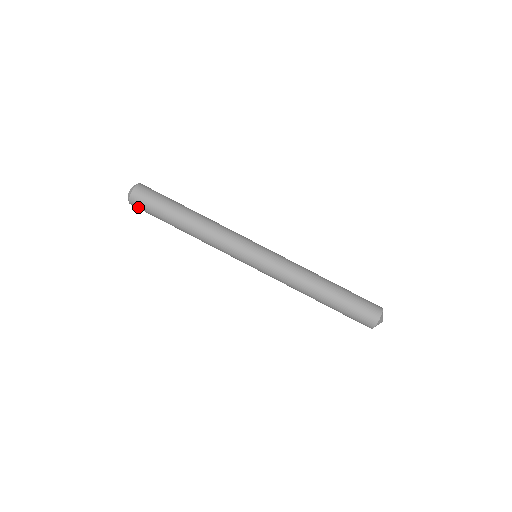
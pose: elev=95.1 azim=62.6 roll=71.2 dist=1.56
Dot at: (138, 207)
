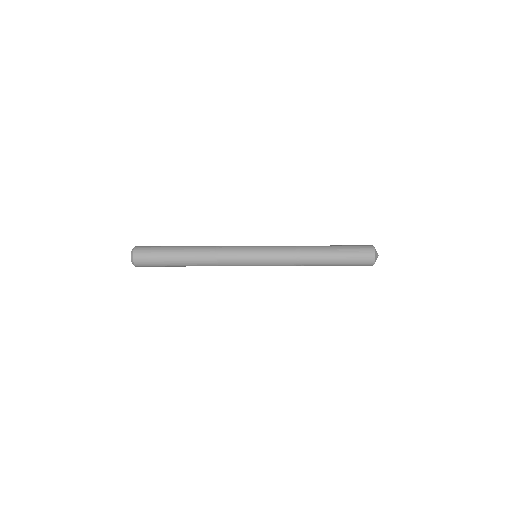
Dot at: (143, 250)
